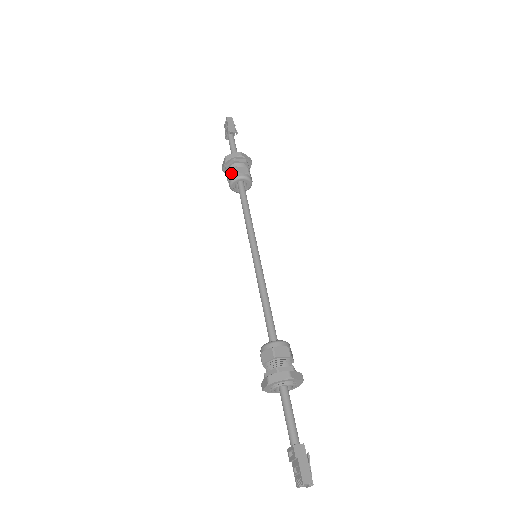
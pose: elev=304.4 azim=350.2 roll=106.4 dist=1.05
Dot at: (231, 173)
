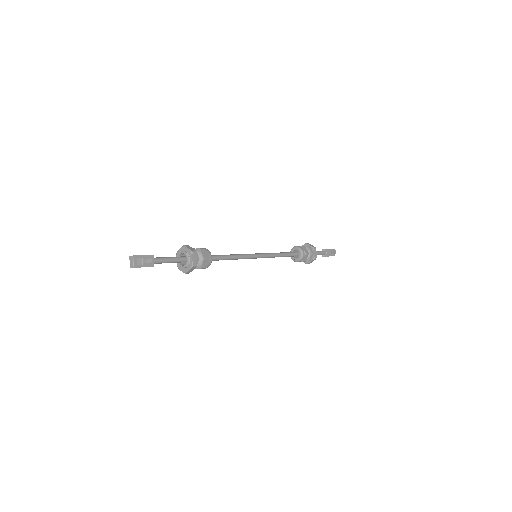
Dot at: occluded
